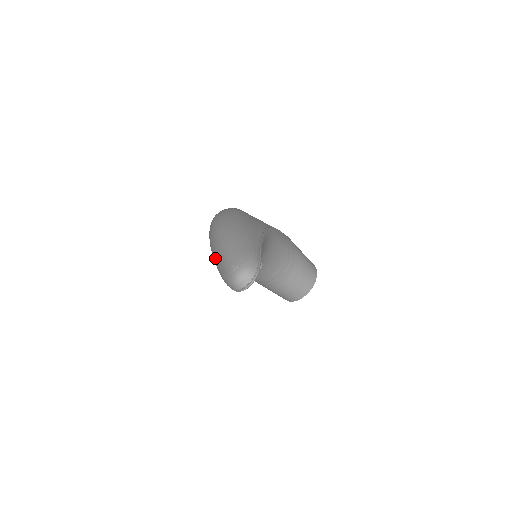
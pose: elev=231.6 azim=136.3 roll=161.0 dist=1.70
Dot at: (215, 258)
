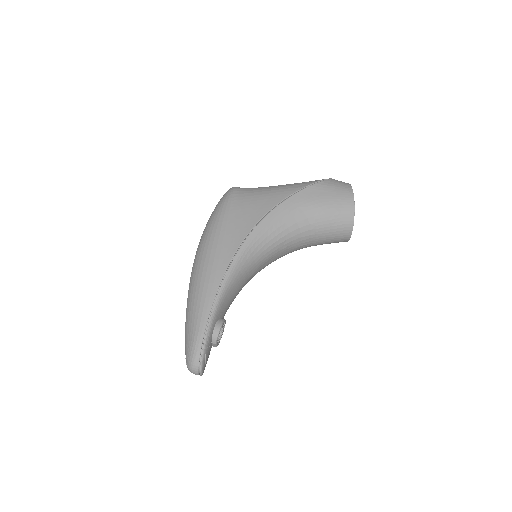
Dot at: occluded
